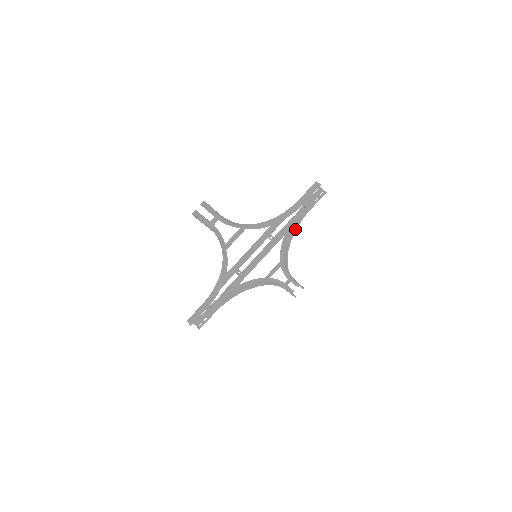
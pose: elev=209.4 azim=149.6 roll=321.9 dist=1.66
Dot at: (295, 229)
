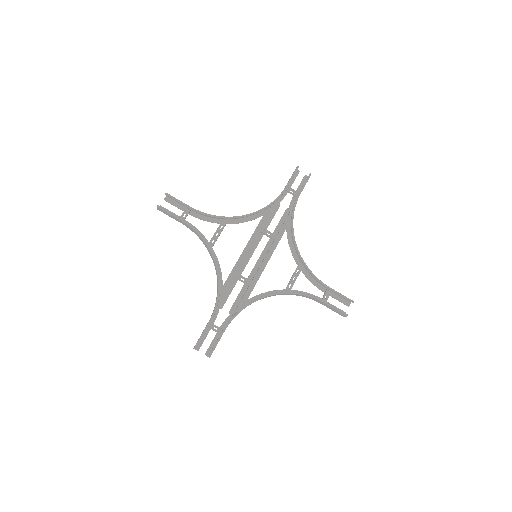
Dot at: (291, 218)
